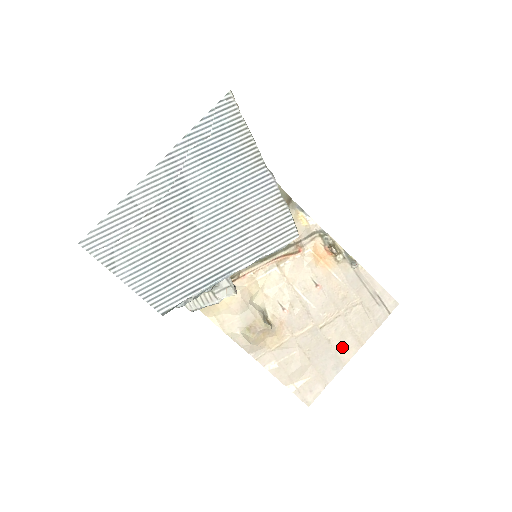
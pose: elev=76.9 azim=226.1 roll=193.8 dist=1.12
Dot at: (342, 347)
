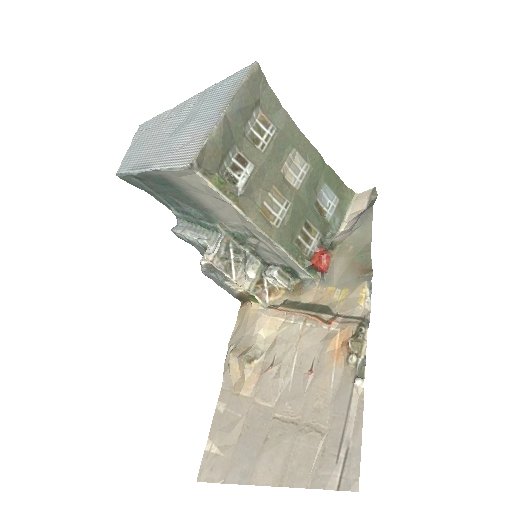
Dot at: (267, 461)
